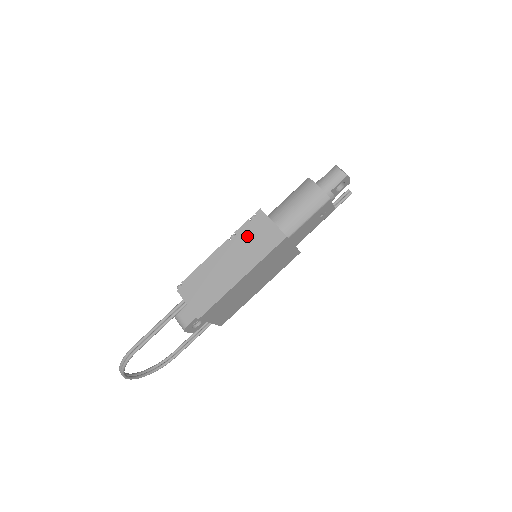
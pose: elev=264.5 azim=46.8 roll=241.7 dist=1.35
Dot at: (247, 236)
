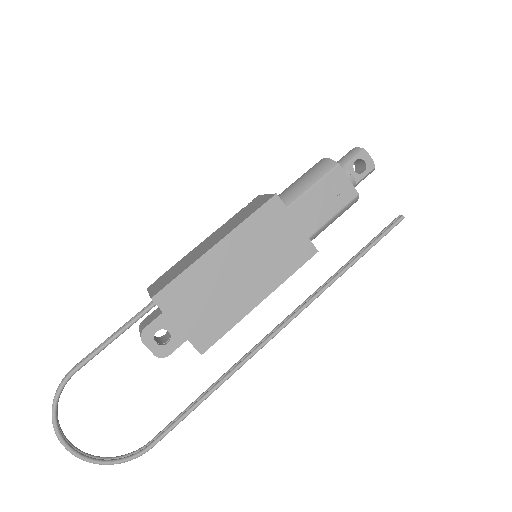
Dot at: (237, 216)
